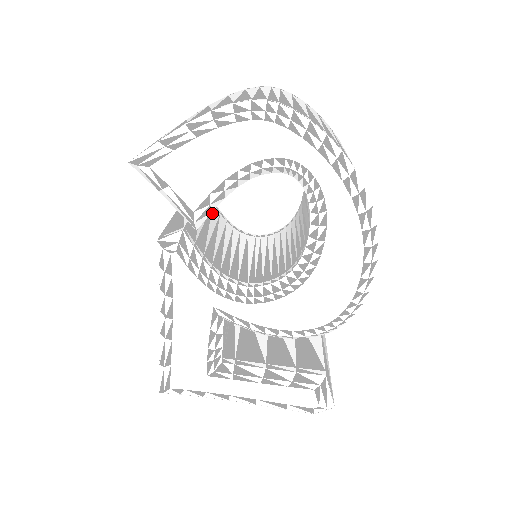
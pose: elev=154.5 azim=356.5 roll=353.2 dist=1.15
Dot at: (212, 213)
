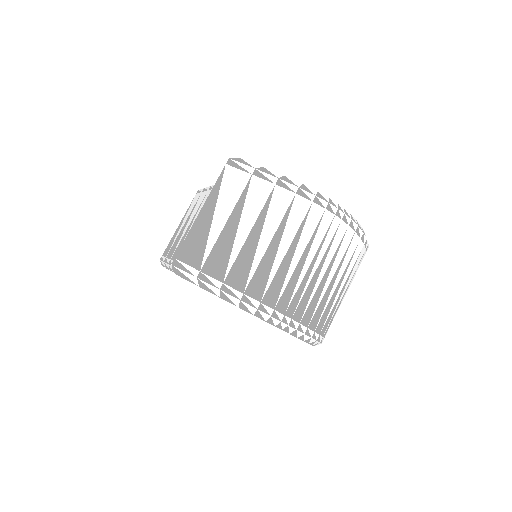
Dot at: occluded
